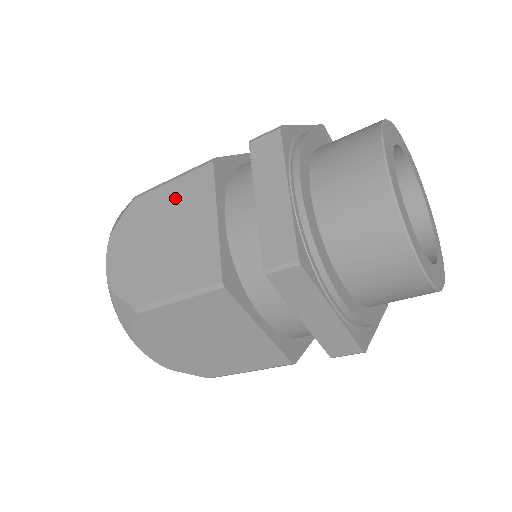
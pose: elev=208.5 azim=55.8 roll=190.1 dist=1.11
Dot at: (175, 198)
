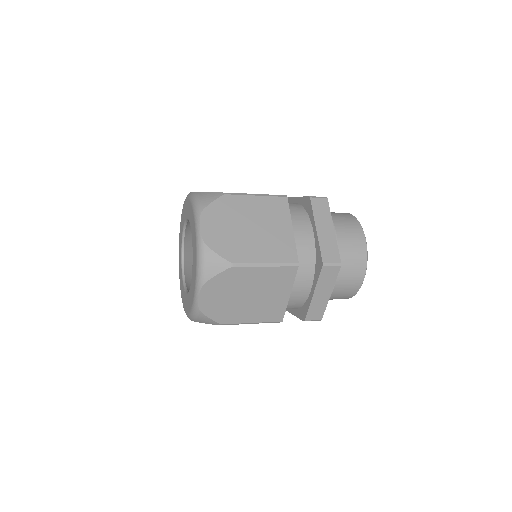
Dot at: (266, 277)
